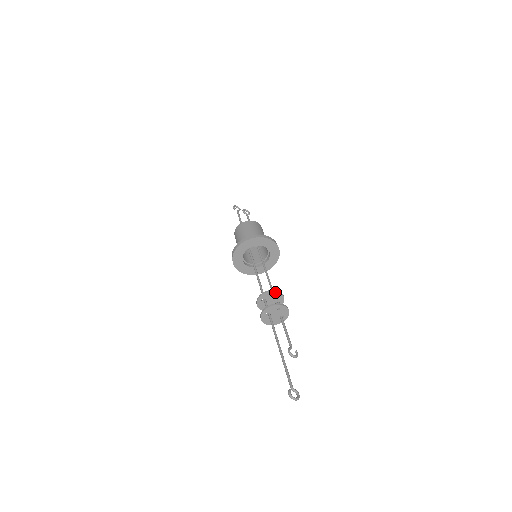
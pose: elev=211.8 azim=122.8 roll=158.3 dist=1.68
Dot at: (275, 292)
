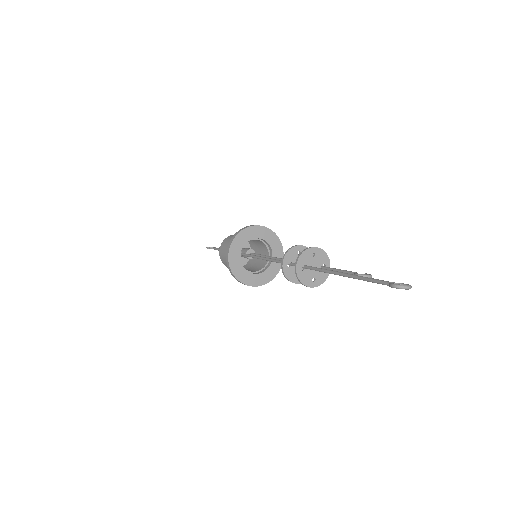
Dot at: (298, 247)
